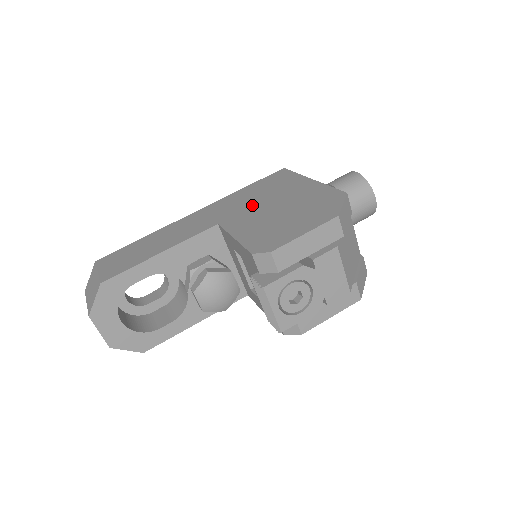
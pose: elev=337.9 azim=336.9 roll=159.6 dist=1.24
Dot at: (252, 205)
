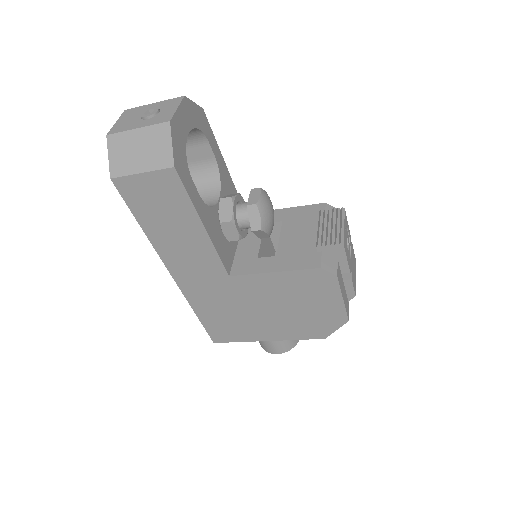
Dot at: occluded
